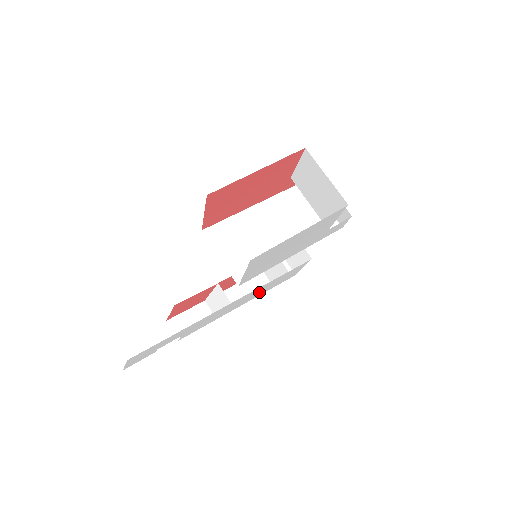
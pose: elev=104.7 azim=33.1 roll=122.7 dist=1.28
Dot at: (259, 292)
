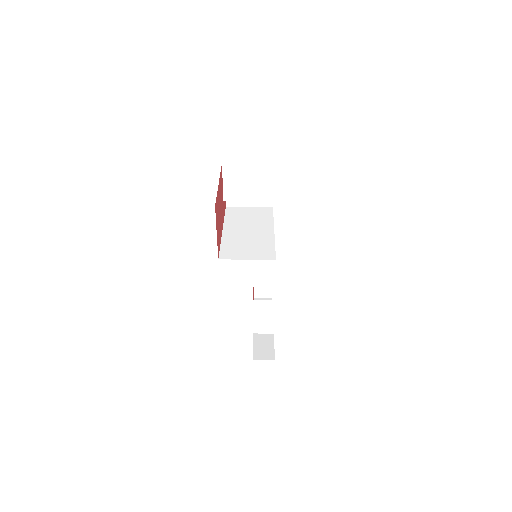
Dot at: occluded
